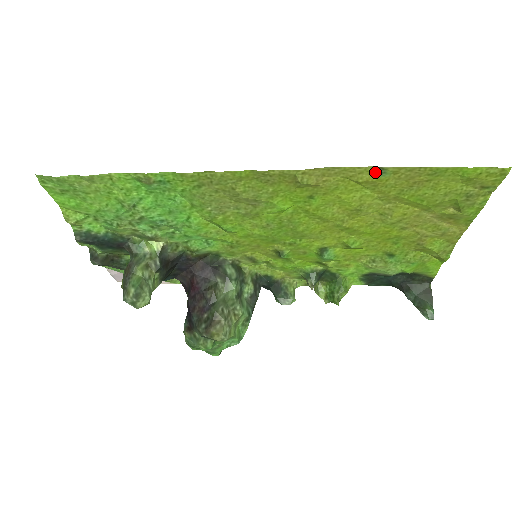
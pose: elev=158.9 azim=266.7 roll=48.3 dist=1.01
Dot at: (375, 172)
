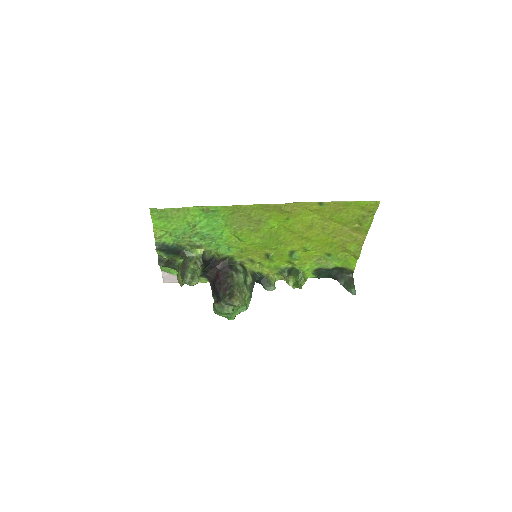
Dot at: (319, 204)
